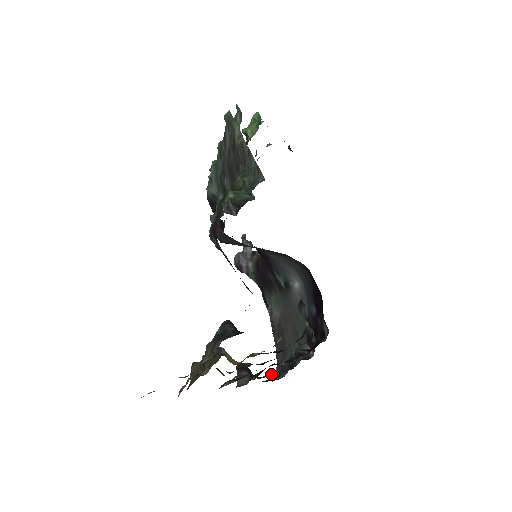
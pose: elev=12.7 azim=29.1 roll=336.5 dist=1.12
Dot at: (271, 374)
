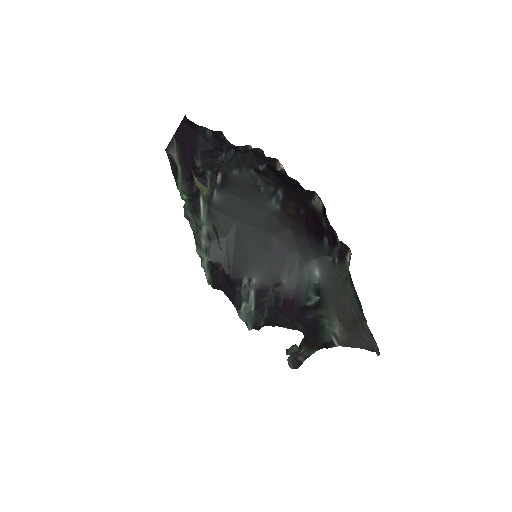
Dot at: occluded
